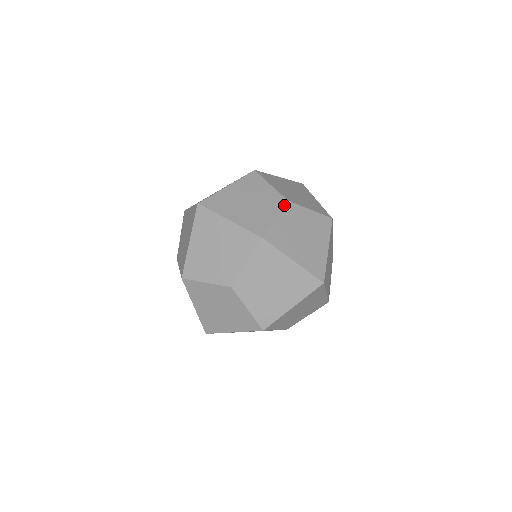
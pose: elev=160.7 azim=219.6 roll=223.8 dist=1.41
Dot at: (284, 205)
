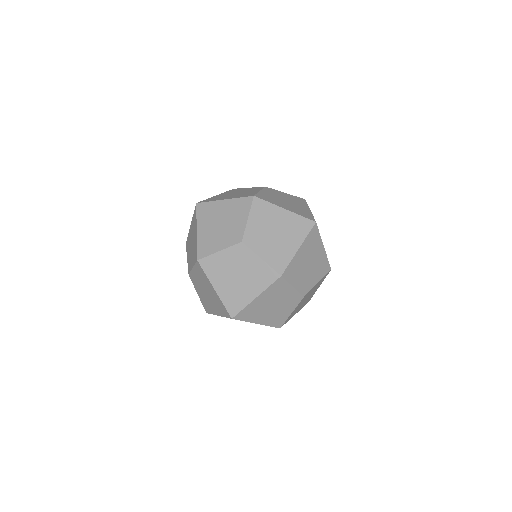
Dot at: (264, 188)
